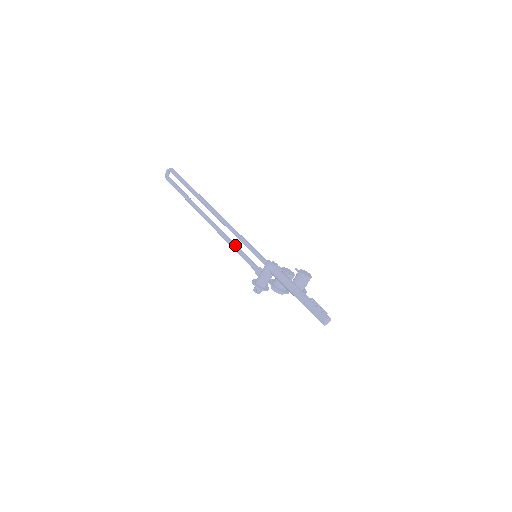
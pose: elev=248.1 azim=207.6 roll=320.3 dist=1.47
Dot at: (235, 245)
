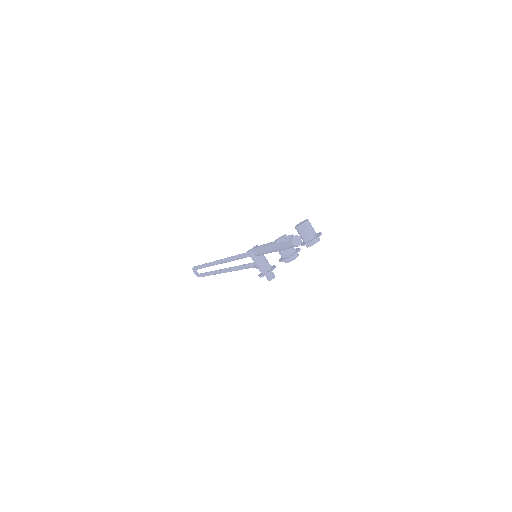
Dot at: (239, 266)
